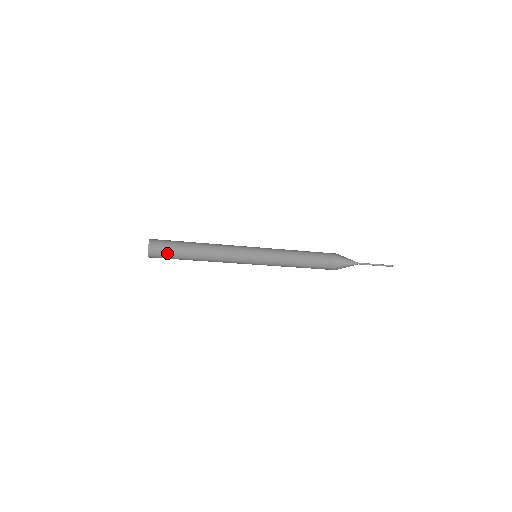
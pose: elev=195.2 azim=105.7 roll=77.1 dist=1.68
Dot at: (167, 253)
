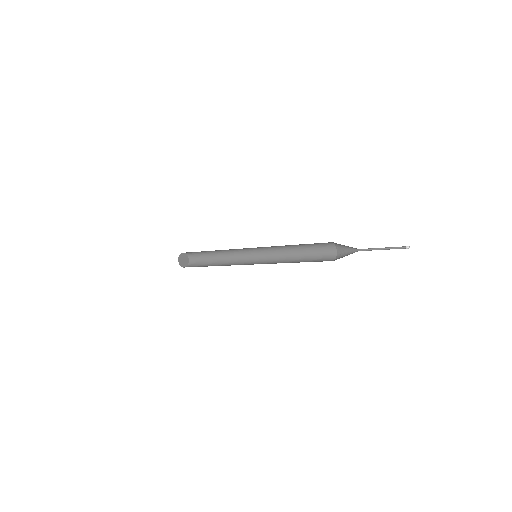
Dot at: (199, 265)
